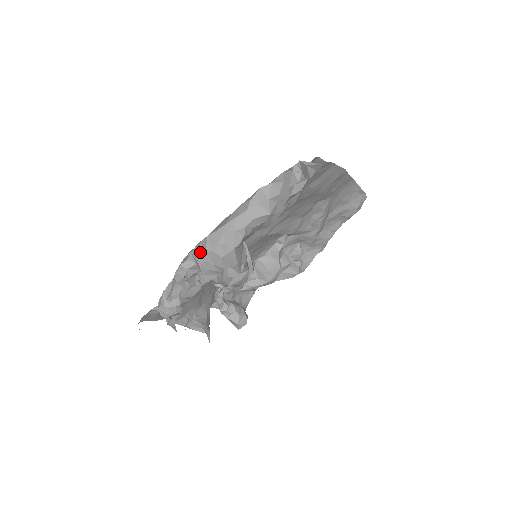
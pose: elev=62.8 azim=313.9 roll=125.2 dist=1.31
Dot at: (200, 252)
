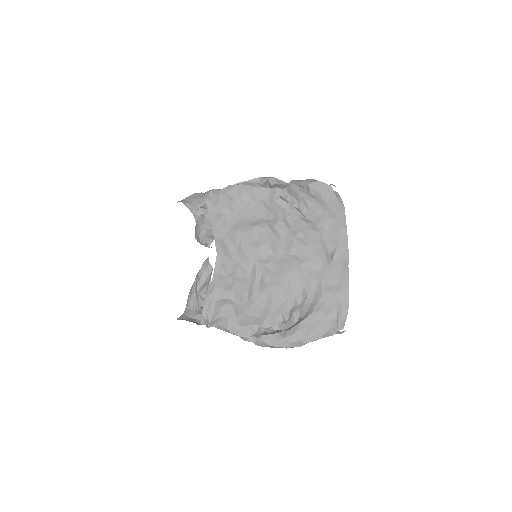
Dot at: (261, 346)
